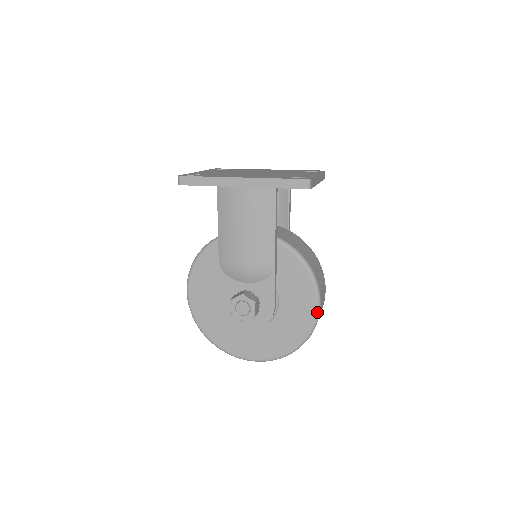
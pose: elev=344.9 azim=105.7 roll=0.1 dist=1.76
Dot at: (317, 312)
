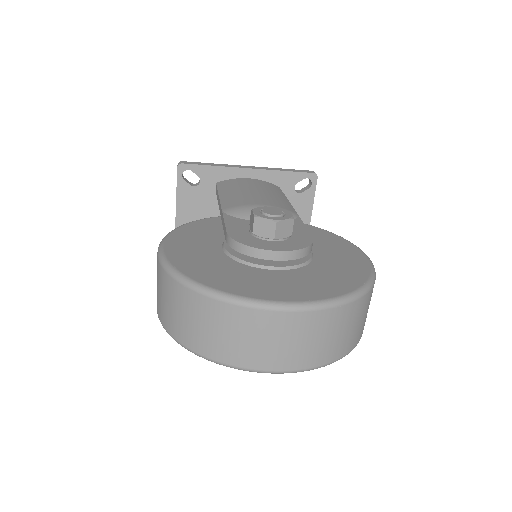
Dot at: (369, 259)
